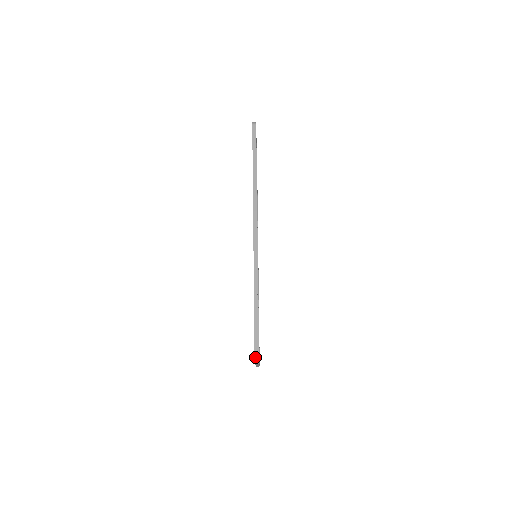
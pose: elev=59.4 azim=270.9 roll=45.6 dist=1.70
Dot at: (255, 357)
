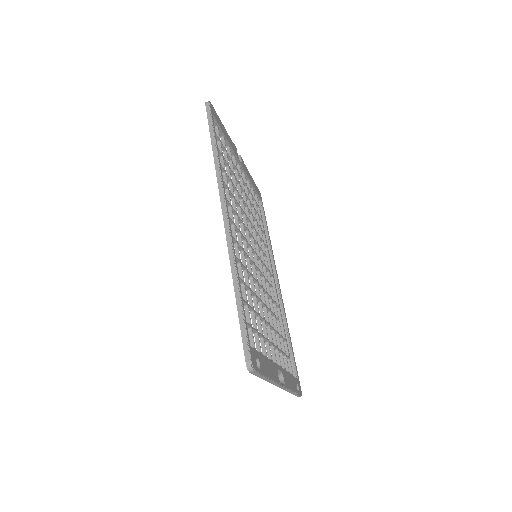
Dot at: (246, 362)
